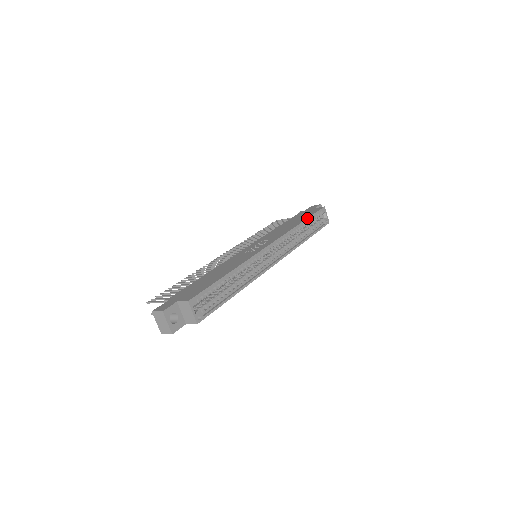
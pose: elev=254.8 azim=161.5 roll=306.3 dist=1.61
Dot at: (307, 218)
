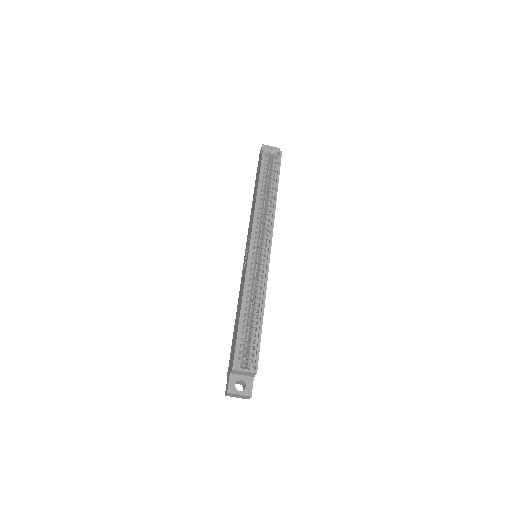
Dot at: (258, 179)
